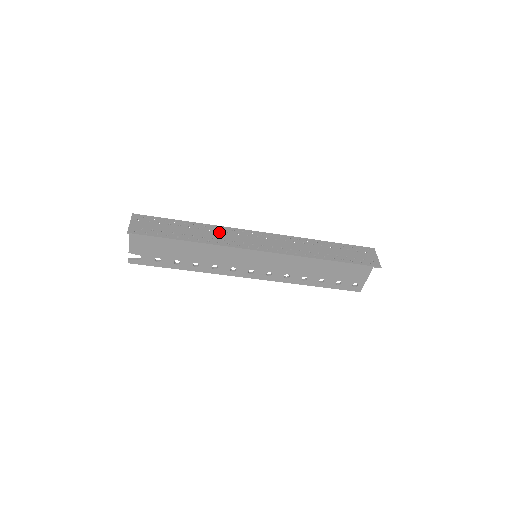
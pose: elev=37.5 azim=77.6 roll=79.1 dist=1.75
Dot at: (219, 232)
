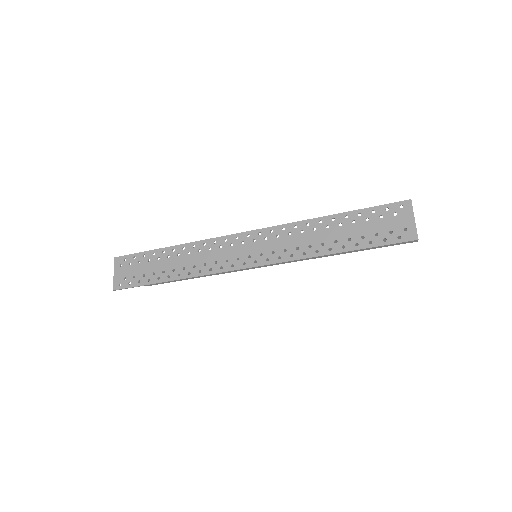
Dot at: (199, 253)
